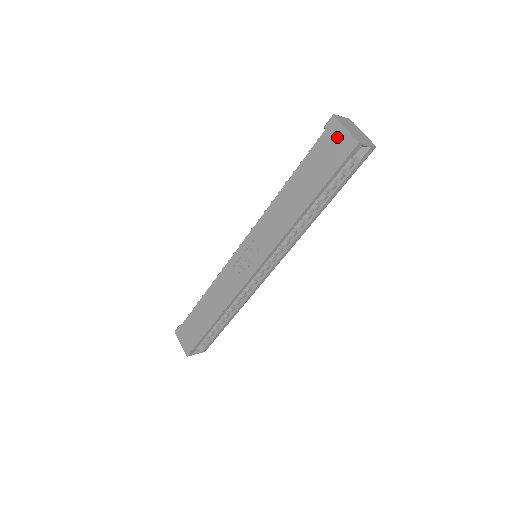
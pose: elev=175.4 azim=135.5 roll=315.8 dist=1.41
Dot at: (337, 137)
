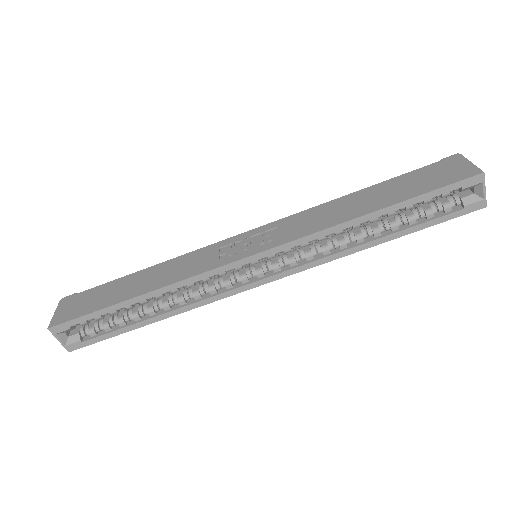
Dot at: (455, 166)
